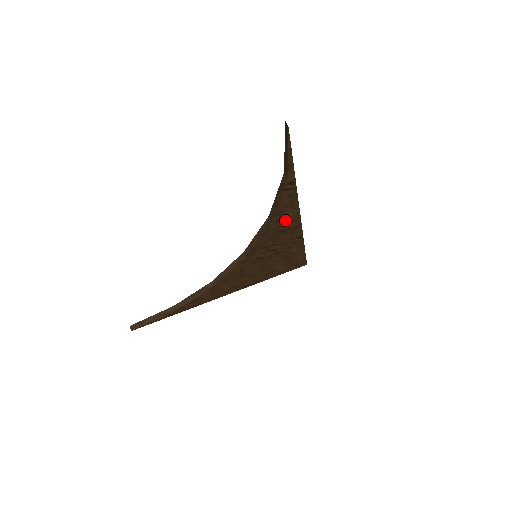
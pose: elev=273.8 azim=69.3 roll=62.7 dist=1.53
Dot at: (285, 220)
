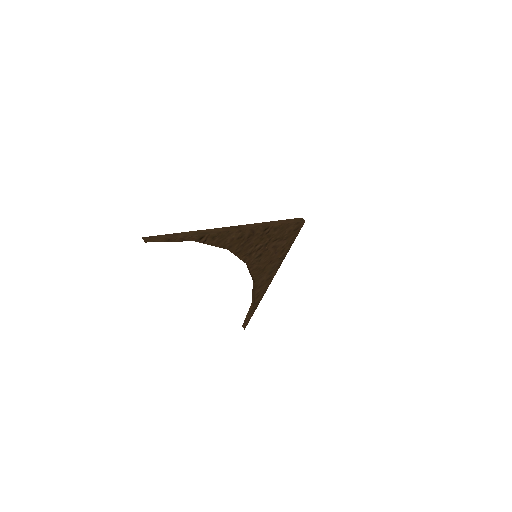
Dot at: (236, 240)
